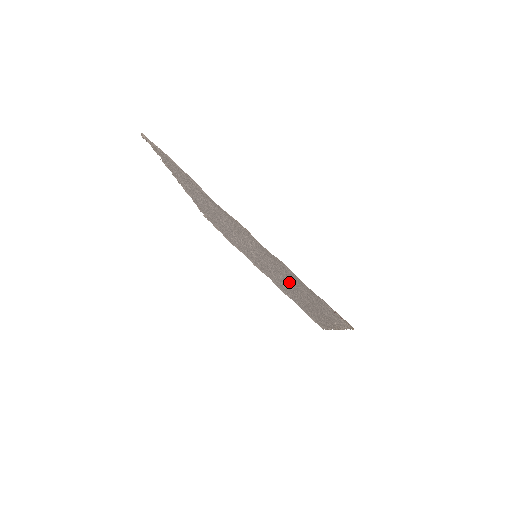
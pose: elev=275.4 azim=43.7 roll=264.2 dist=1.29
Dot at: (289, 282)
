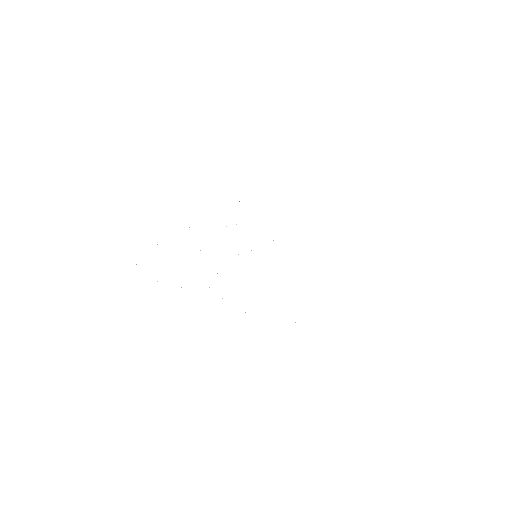
Dot at: occluded
